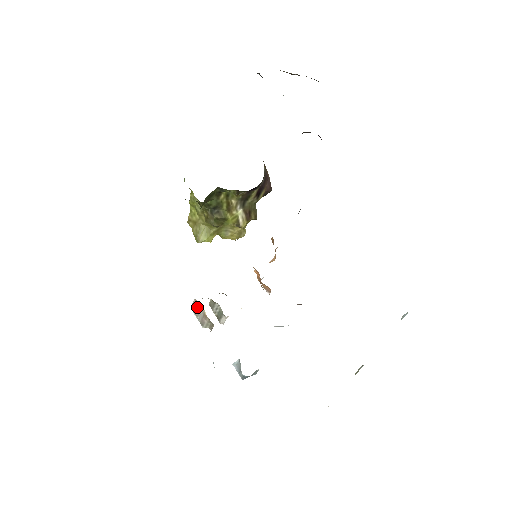
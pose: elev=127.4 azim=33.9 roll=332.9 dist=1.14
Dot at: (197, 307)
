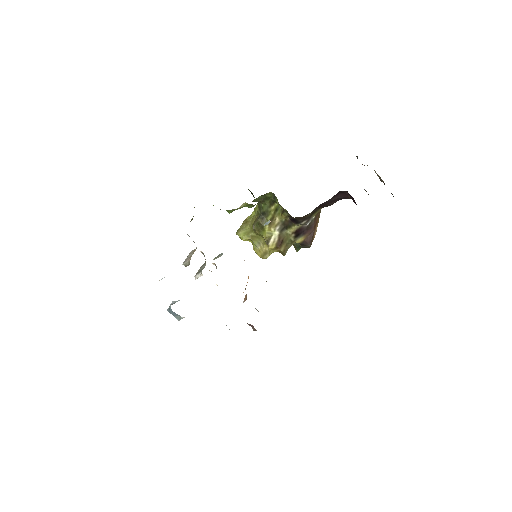
Dot at: (193, 252)
